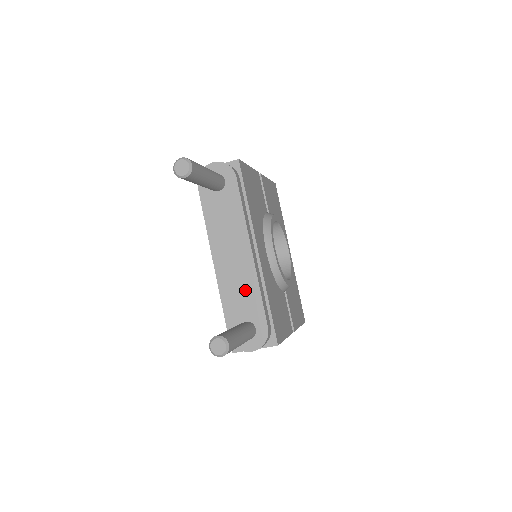
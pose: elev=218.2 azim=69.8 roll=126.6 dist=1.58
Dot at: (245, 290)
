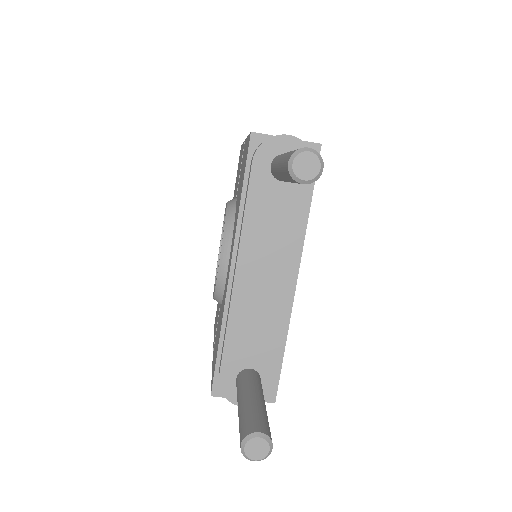
Dot at: (265, 329)
